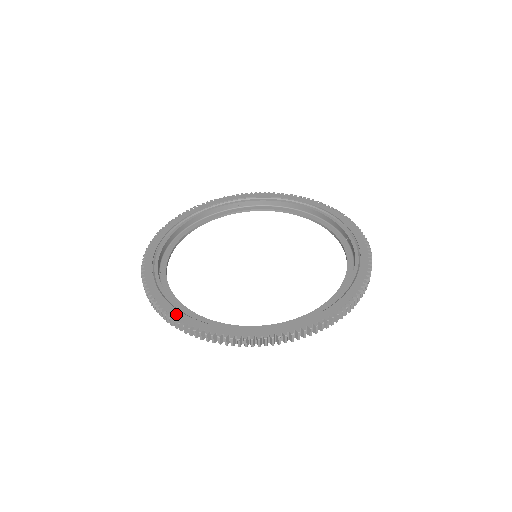
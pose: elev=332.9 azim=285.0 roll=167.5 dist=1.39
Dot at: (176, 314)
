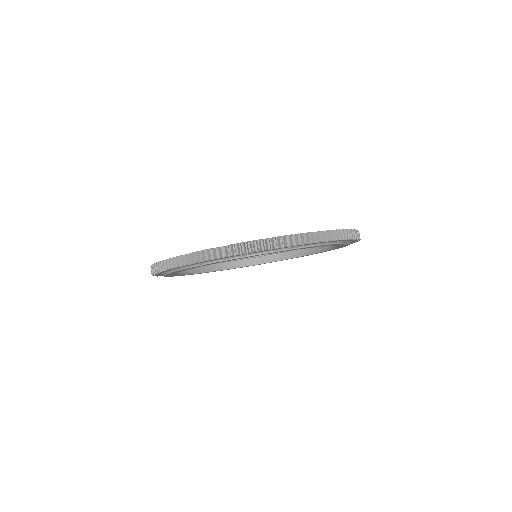
Dot at: occluded
